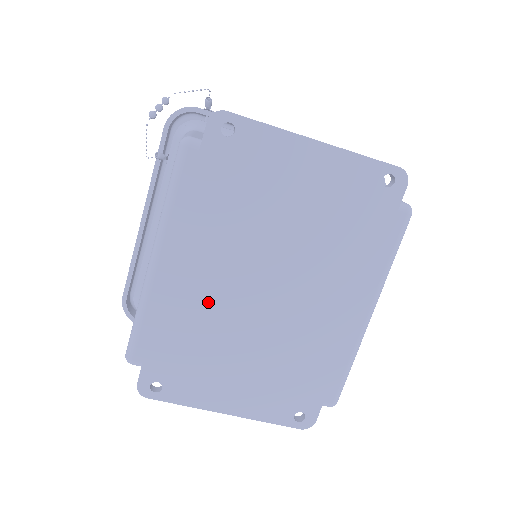
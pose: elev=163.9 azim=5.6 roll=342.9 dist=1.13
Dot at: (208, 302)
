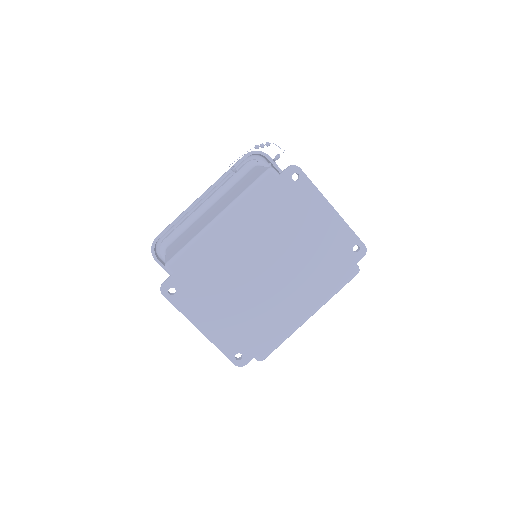
Dot at: (231, 259)
